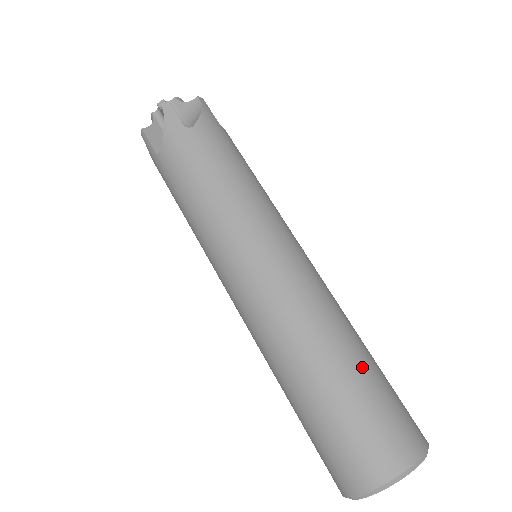
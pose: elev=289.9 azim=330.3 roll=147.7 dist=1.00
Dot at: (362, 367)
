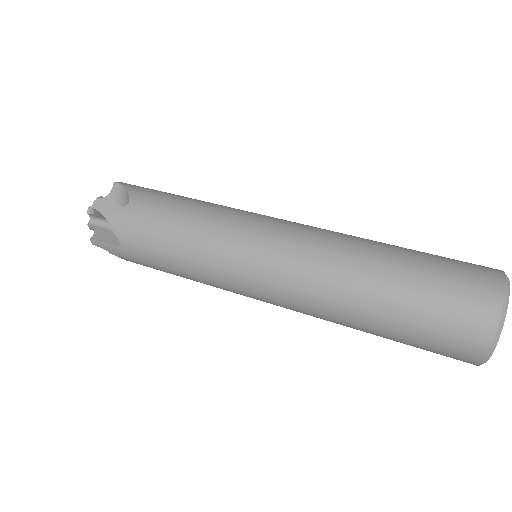
Dot at: (405, 256)
